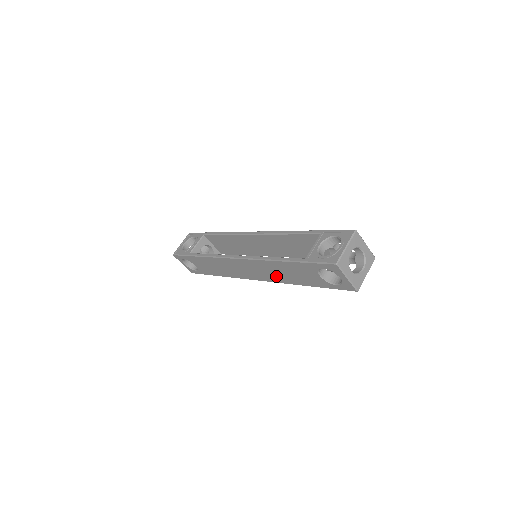
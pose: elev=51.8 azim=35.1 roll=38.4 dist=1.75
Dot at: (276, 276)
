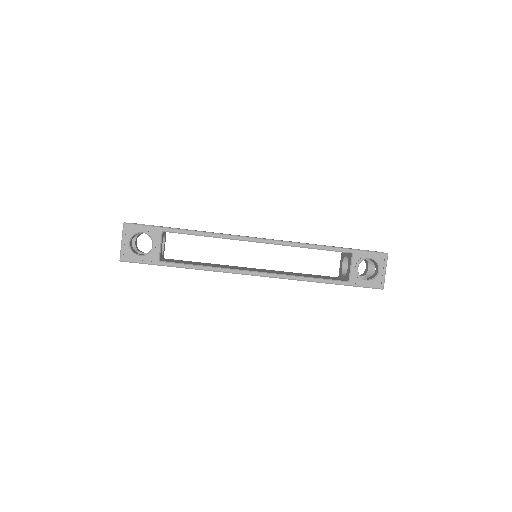
Dot at: occluded
